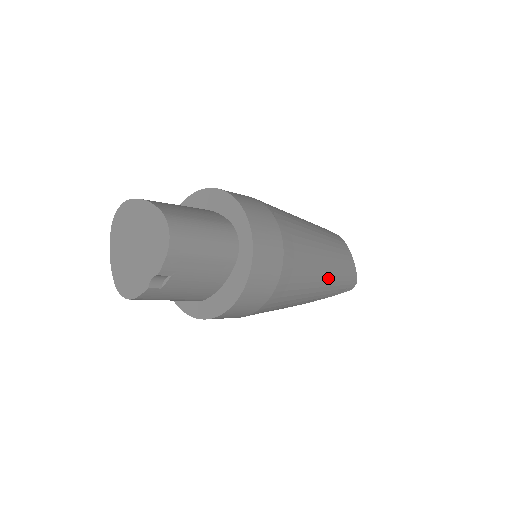
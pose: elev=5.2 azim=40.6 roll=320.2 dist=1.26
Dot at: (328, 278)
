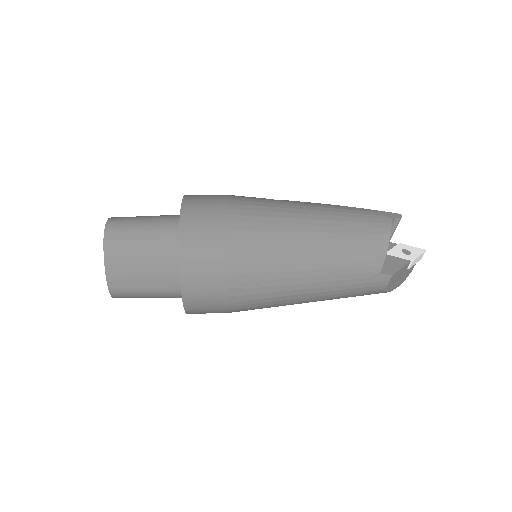
Dot at: occluded
